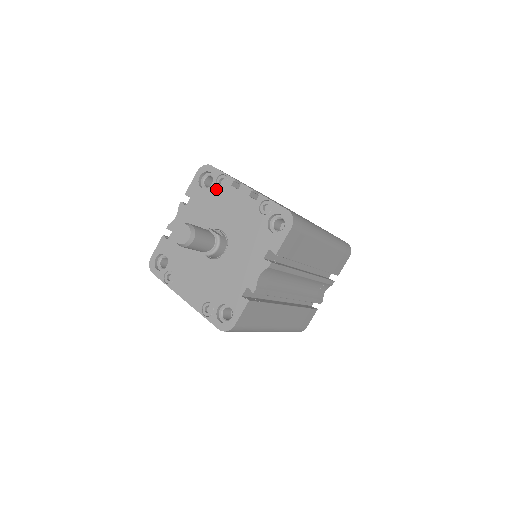
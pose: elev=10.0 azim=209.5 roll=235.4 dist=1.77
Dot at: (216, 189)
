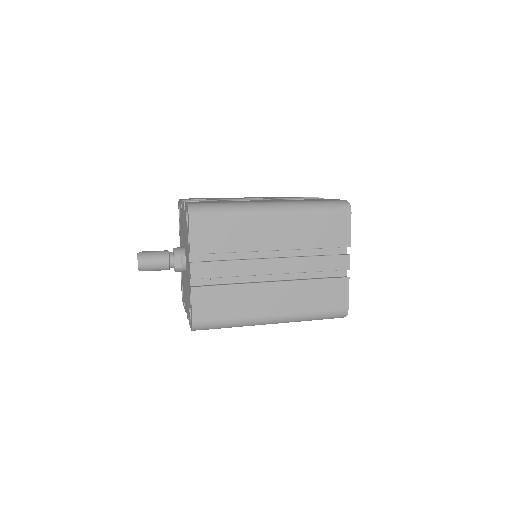
Dot at: (187, 237)
